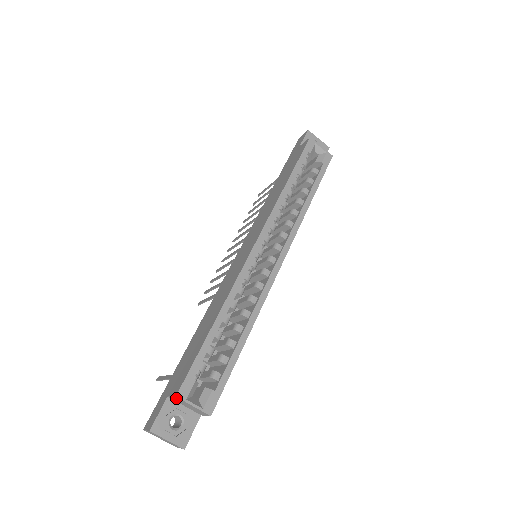
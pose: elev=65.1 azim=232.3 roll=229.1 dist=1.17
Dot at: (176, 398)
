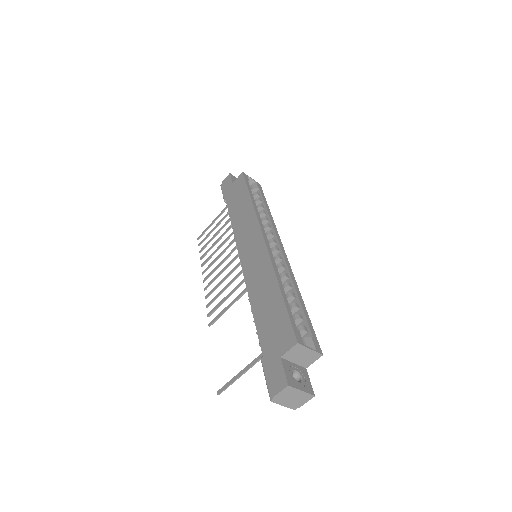
Dot at: (294, 349)
